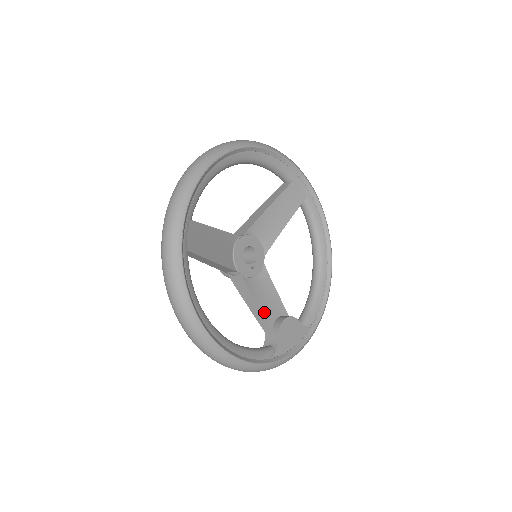
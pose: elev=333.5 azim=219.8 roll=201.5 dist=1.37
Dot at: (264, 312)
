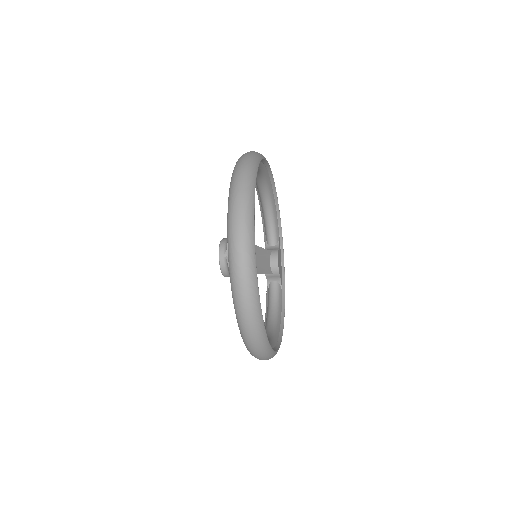
Dot at: (266, 272)
